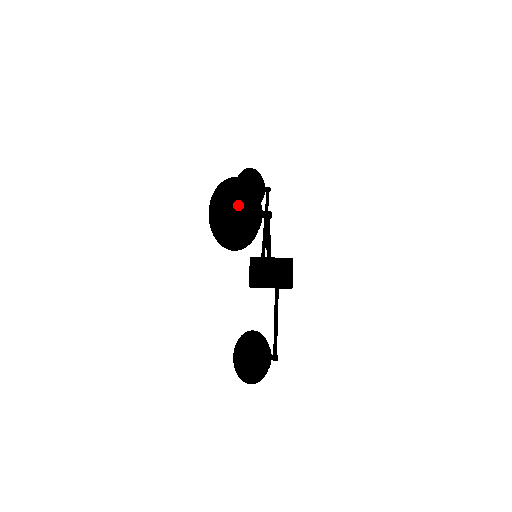
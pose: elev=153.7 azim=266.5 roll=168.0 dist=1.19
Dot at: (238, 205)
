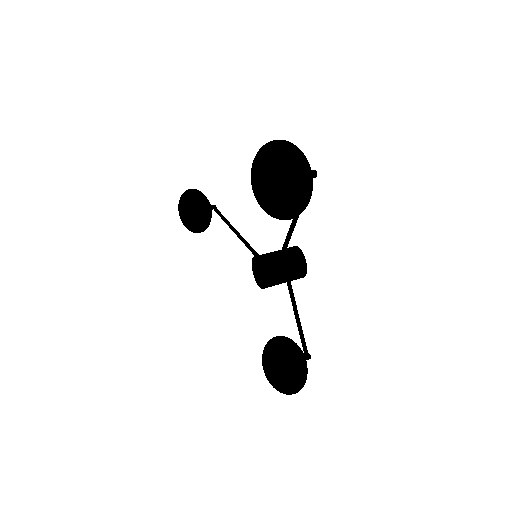
Dot at: (299, 159)
